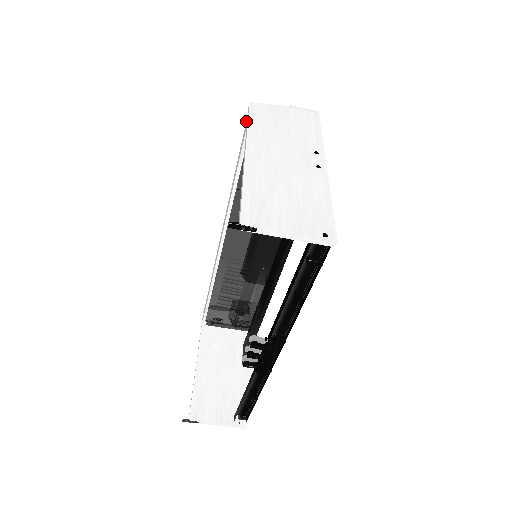
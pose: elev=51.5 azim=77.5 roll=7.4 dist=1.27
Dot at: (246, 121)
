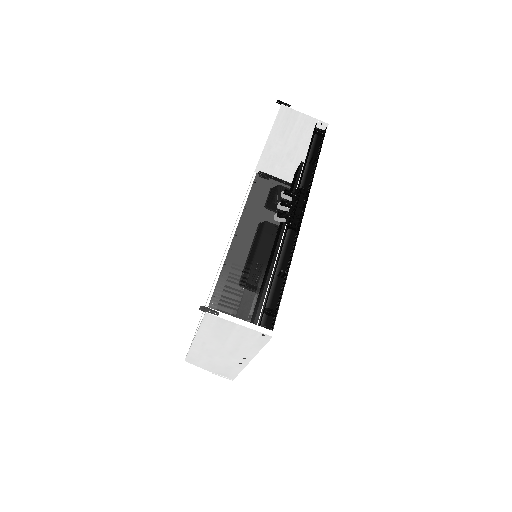
Dot at: (250, 182)
